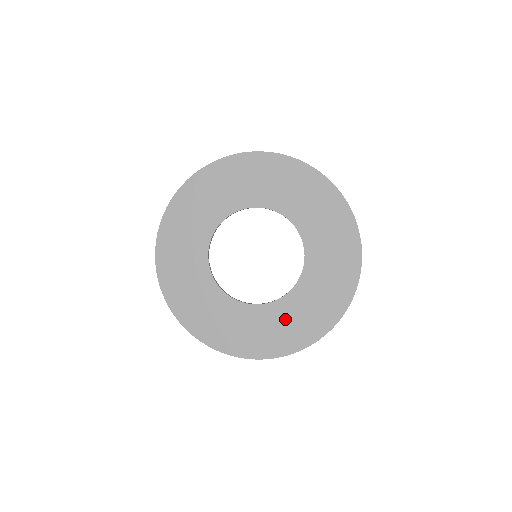
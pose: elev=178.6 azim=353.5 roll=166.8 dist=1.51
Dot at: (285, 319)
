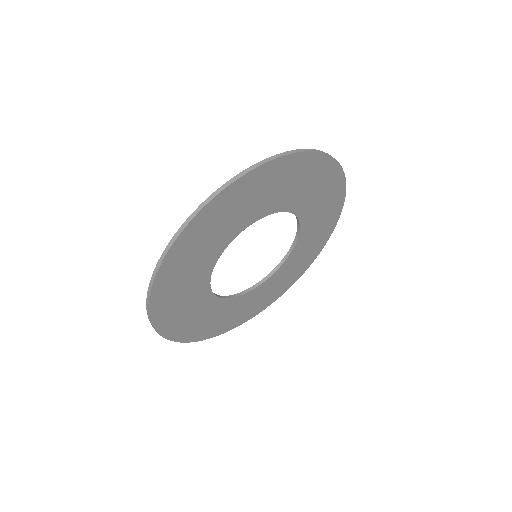
Dot at: (315, 226)
